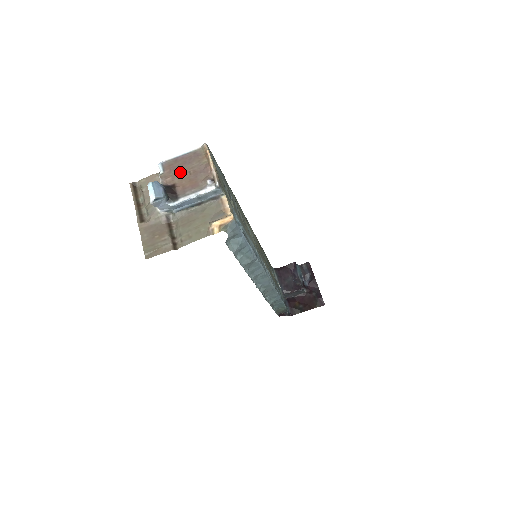
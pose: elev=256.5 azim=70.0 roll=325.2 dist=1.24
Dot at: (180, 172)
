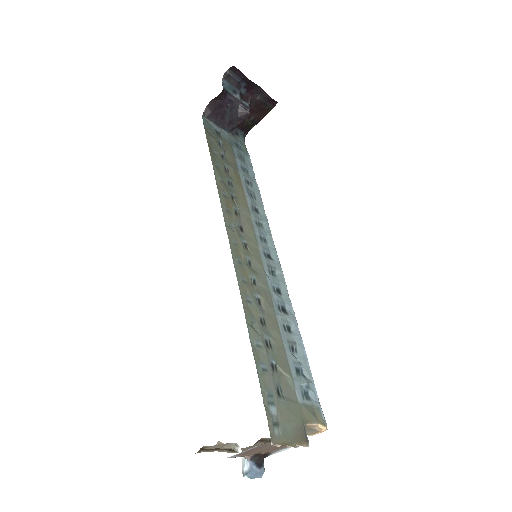
Dot at: (257, 452)
